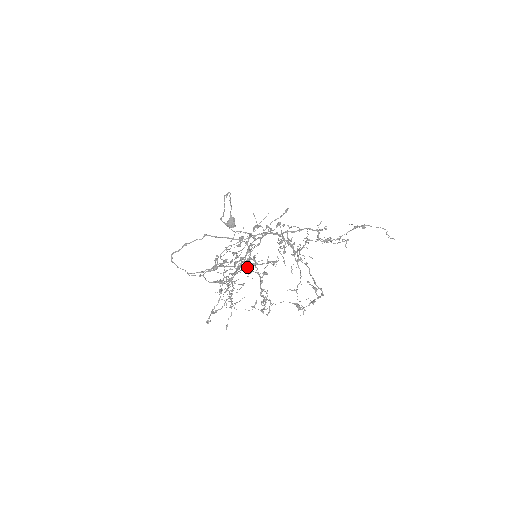
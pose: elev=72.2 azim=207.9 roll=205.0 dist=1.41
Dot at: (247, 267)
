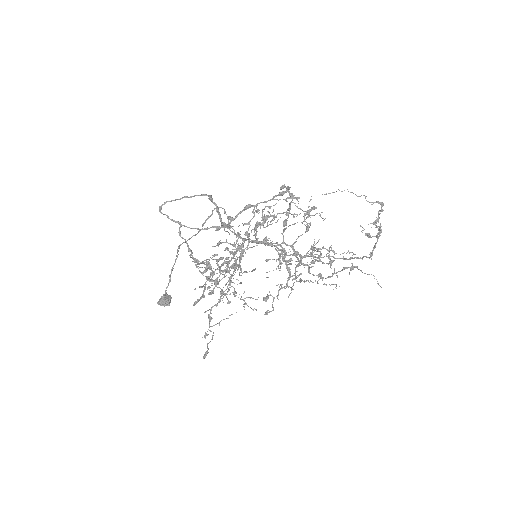
Dot at: (292, 197)
